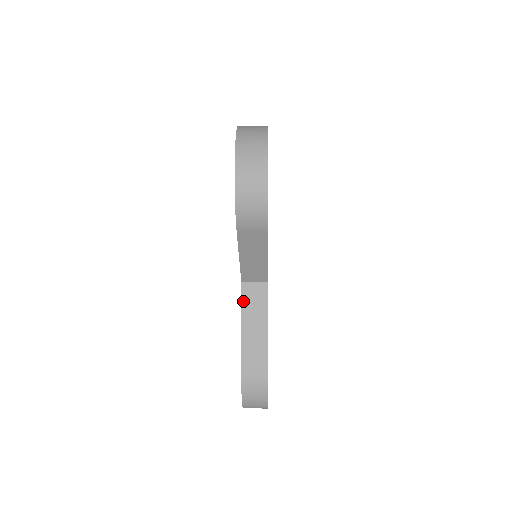
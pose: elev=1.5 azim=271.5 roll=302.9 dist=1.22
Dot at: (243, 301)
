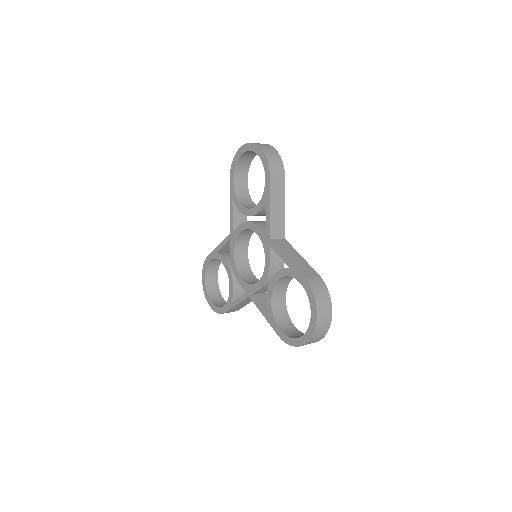
Dot at: (278, 247)
